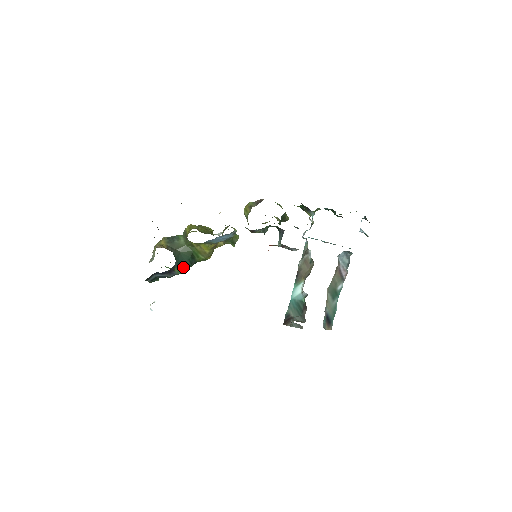
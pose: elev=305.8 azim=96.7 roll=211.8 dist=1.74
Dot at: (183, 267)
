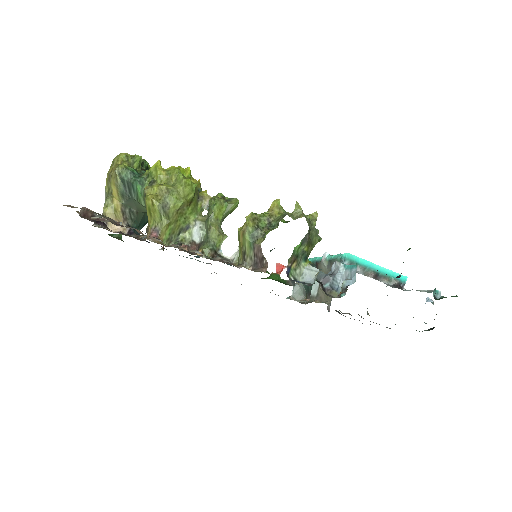
Dot at: occluded
